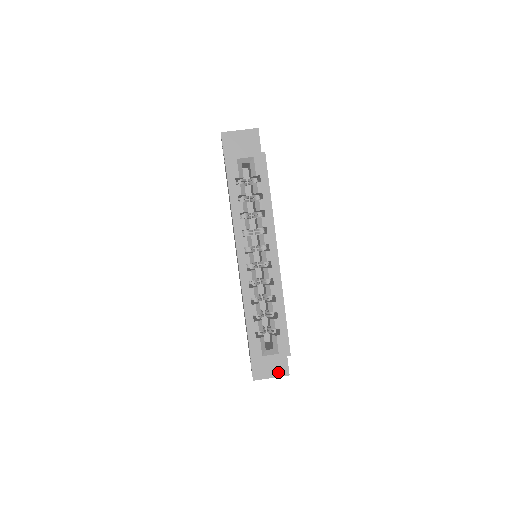
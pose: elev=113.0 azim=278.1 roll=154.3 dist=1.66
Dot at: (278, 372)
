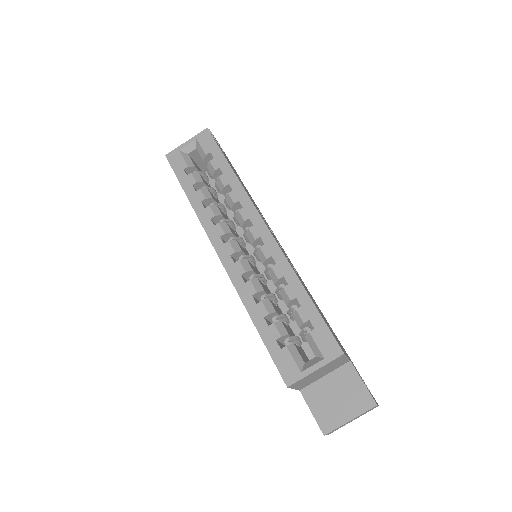
Dot at: (356, 406)
